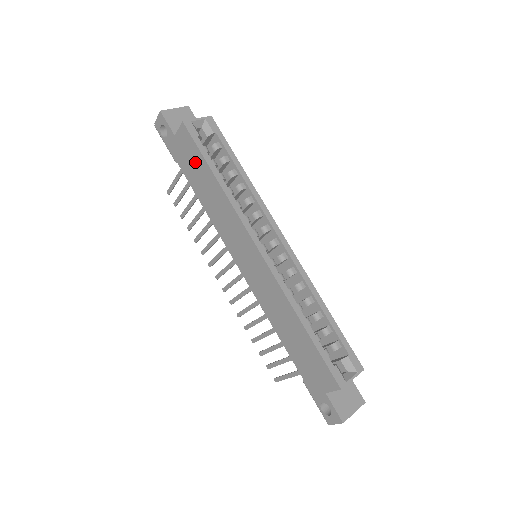
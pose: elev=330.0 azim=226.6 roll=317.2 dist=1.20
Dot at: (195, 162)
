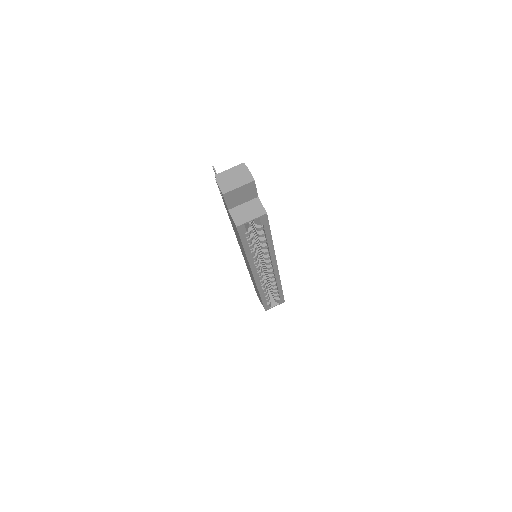
Dot at: (236, 232)
